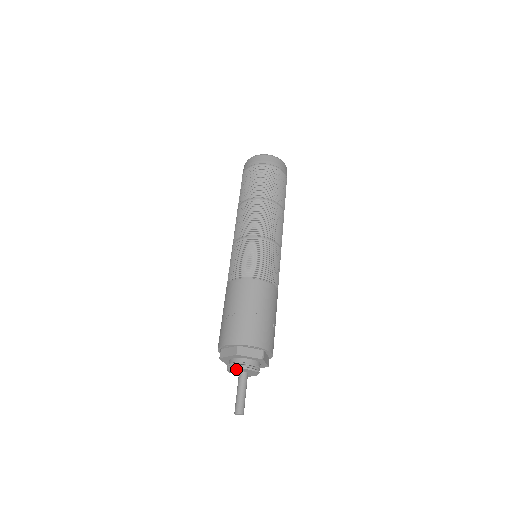
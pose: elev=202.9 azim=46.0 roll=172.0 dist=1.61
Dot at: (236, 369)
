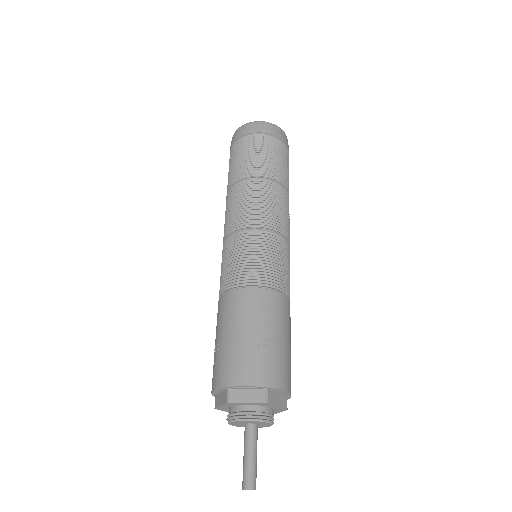
Dot at: (251, 421)
